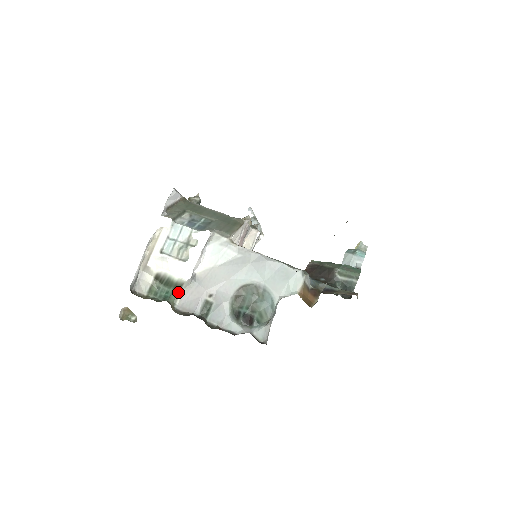
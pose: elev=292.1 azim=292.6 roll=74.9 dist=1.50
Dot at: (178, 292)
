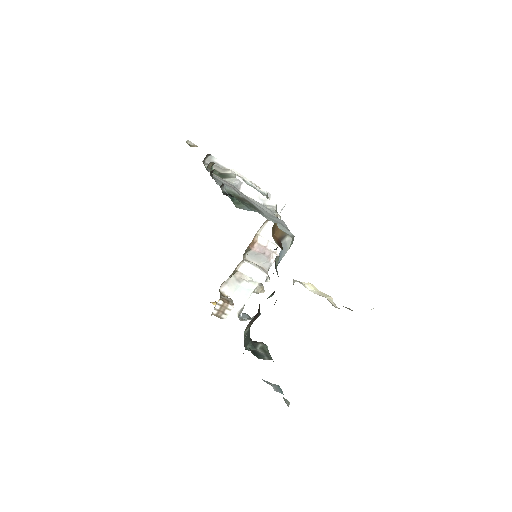
Dot at: (220, 177)
